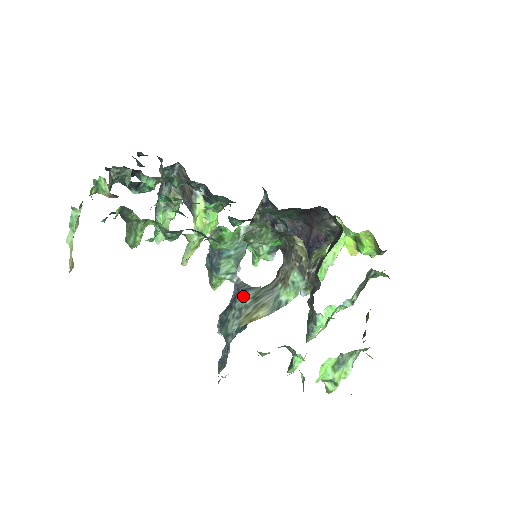
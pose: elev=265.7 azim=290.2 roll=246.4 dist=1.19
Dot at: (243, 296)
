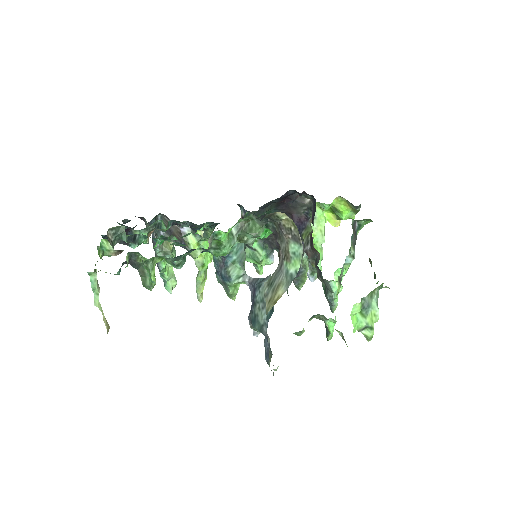
Dot at: (259, 289)
